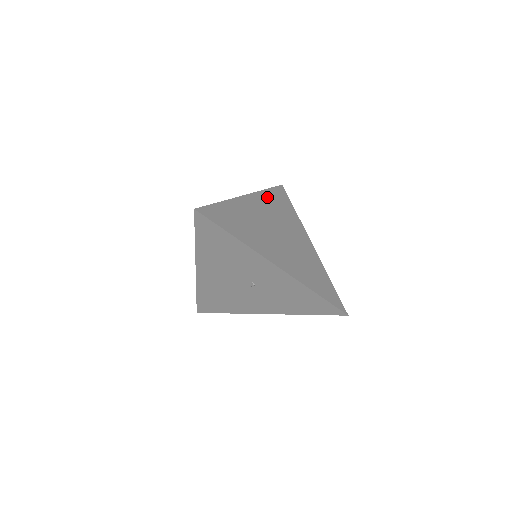
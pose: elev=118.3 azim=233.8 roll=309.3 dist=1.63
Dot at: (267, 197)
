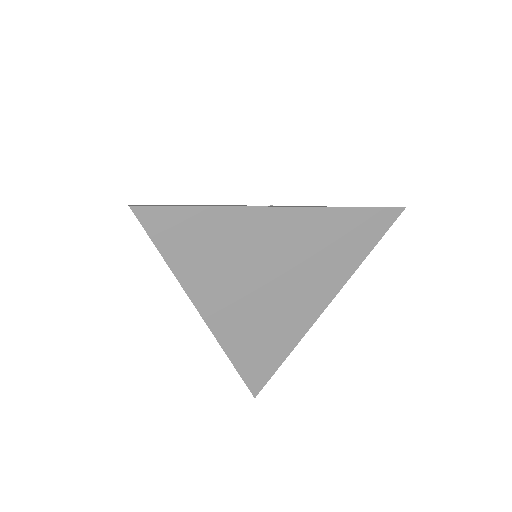
Dot at: (329, 221)
